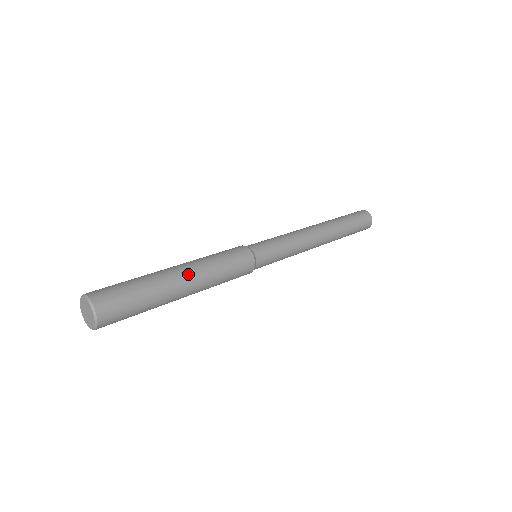
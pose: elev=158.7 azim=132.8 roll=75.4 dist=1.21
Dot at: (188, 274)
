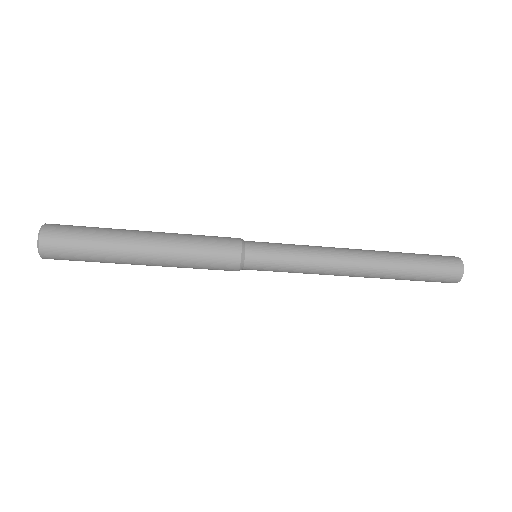
Dot at: (152, 232)
